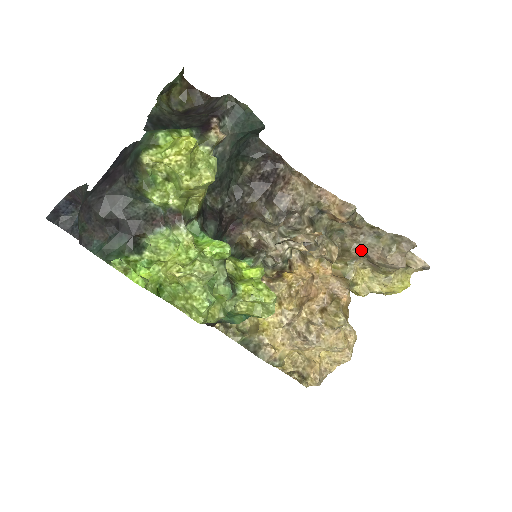
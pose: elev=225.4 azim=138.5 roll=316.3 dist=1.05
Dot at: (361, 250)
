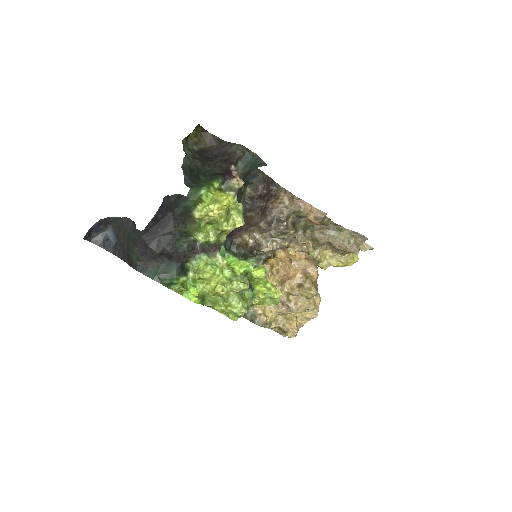
Dot at: (326, 240)
